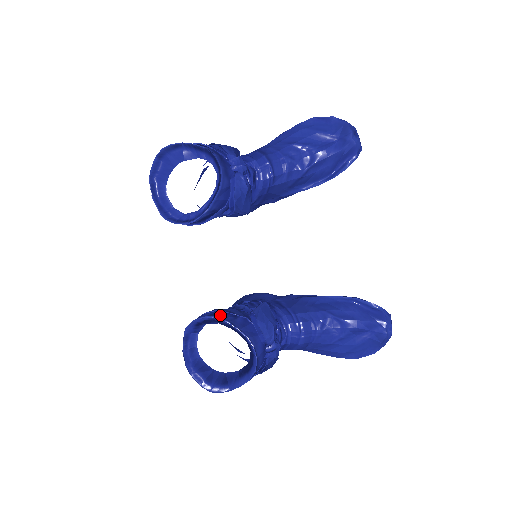
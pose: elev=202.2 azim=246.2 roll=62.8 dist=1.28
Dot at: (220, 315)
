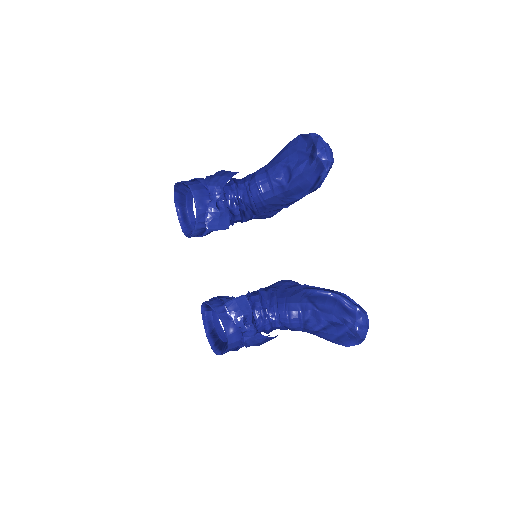
Dot at: (214, 302)
